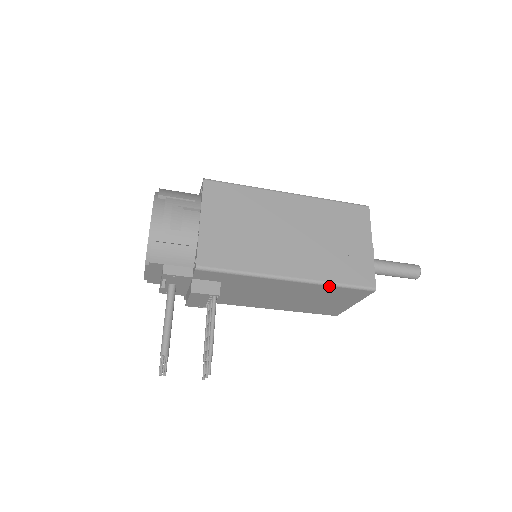
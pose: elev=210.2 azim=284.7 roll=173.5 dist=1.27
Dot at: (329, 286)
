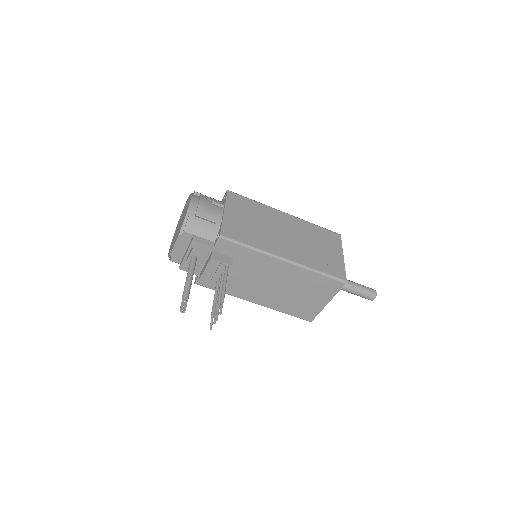
Dot at: (313, 272)
